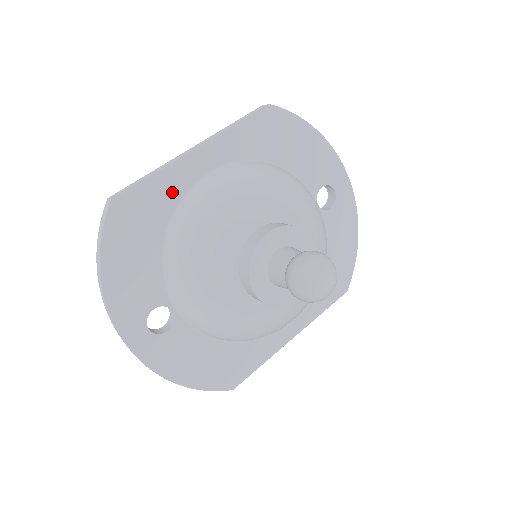
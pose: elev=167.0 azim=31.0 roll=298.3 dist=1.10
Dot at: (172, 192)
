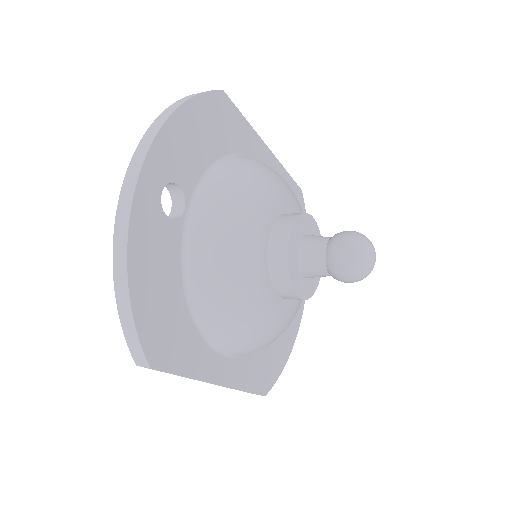
Dot at: (245, 144)
